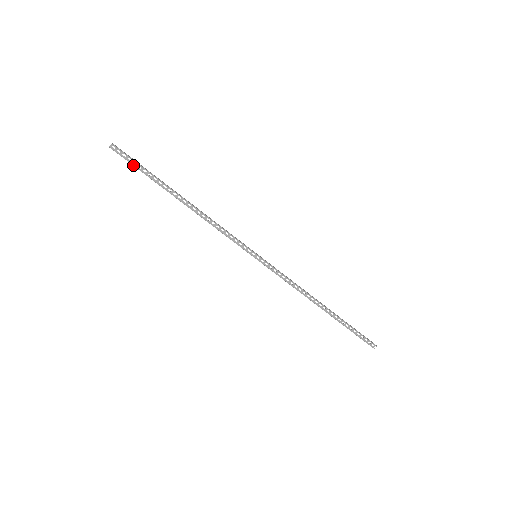
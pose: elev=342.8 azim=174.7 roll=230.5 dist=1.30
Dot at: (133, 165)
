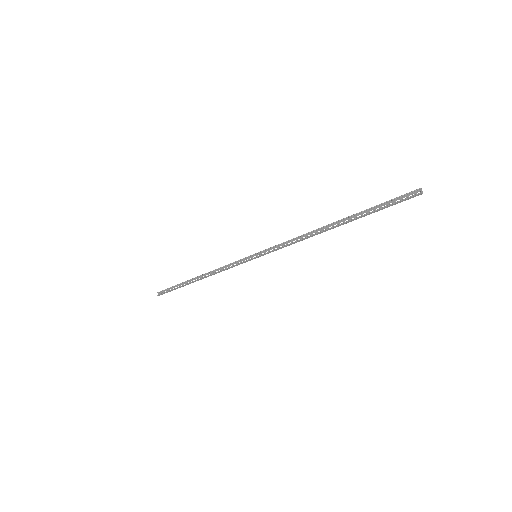
Dot at: (169, 291)
